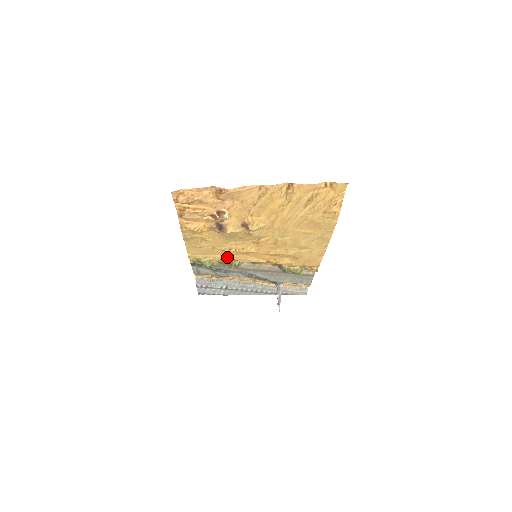
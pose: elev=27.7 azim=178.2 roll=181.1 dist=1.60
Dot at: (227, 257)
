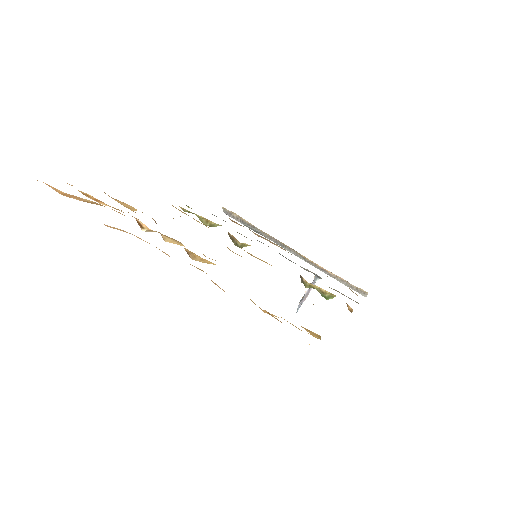
Dot at: occluded
